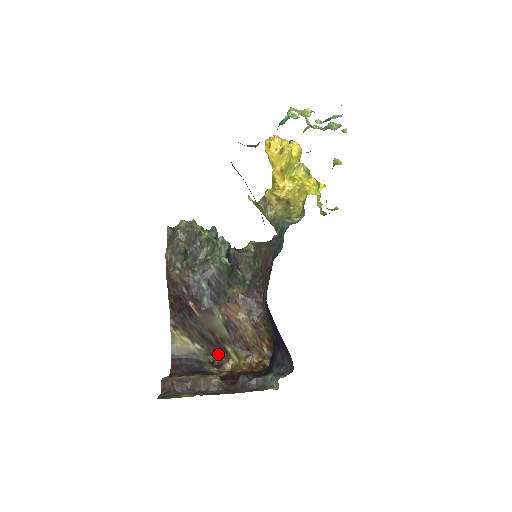
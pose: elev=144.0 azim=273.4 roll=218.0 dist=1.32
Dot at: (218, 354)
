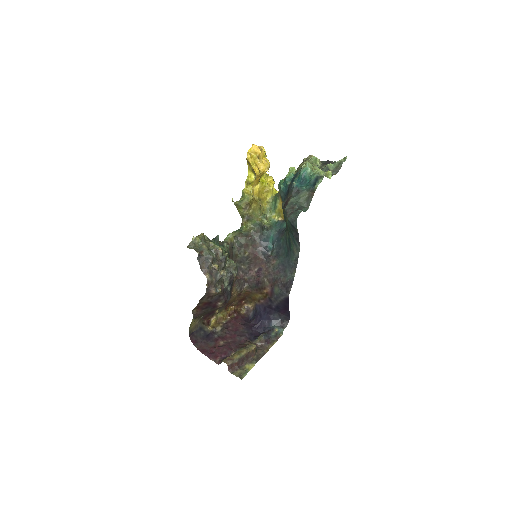
Dot at: (208, 316)
